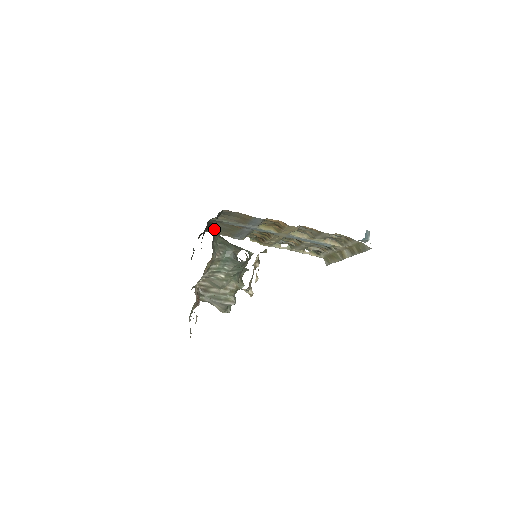
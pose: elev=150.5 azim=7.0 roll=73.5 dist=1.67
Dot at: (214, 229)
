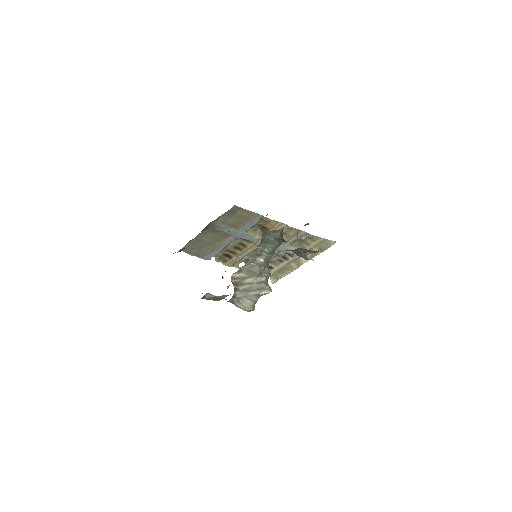
Dot at: occluded
